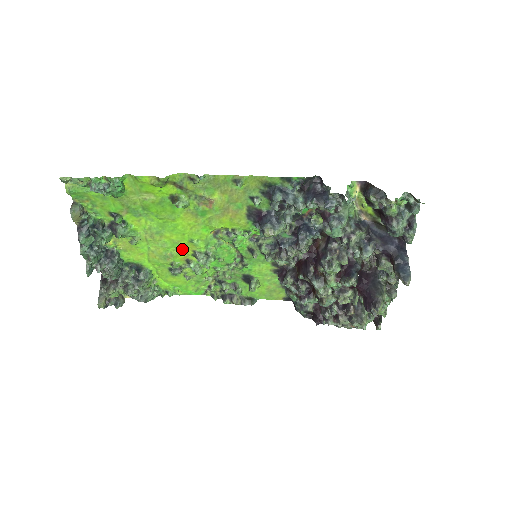
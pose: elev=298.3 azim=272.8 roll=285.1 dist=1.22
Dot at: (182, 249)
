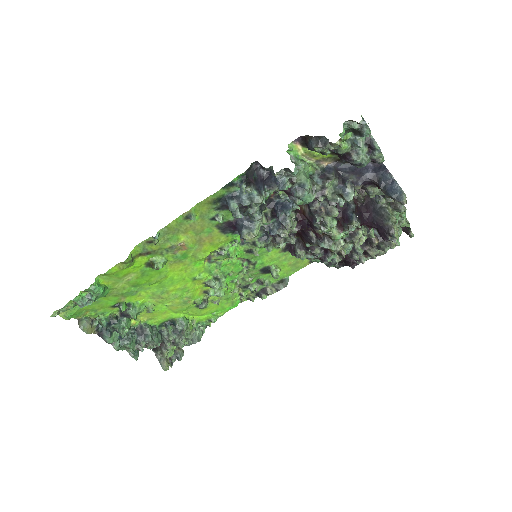
Dot at: (193, 289)
